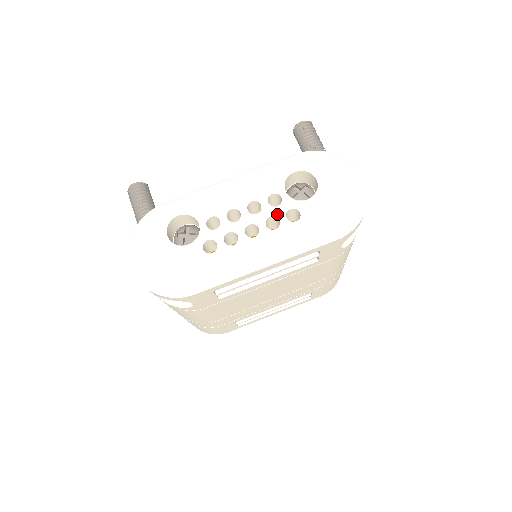
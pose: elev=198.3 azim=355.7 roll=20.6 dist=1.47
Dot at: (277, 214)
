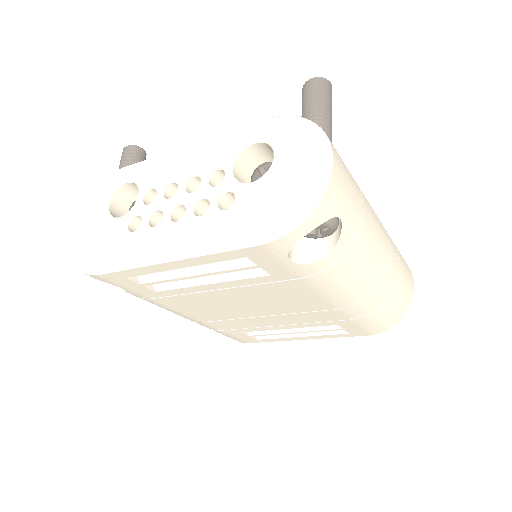
Dot at: (210, 196)
